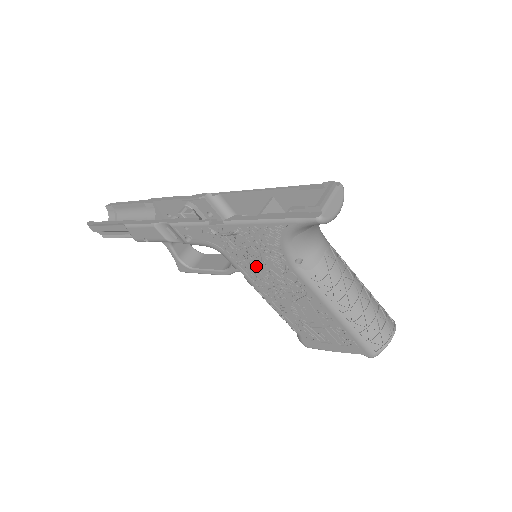
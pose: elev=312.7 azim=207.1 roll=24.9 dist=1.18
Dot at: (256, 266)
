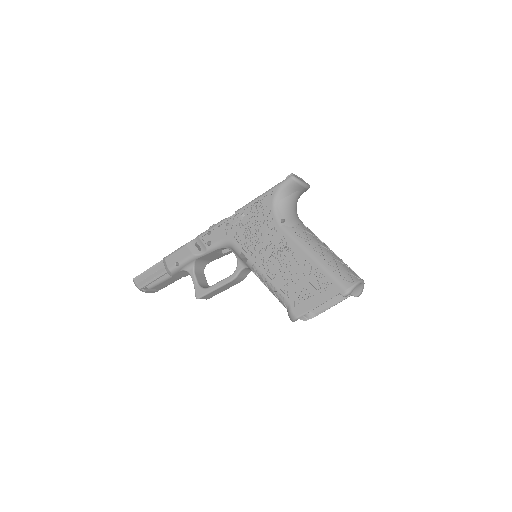
Dot at: (255, 241)
